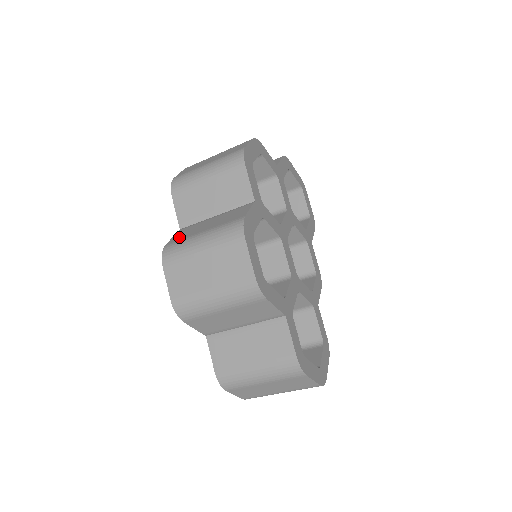
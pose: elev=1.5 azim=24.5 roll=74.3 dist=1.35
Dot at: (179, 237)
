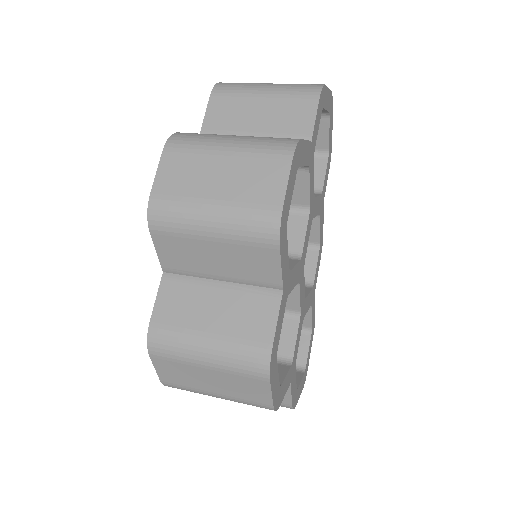
Dot at: (169, 314)
